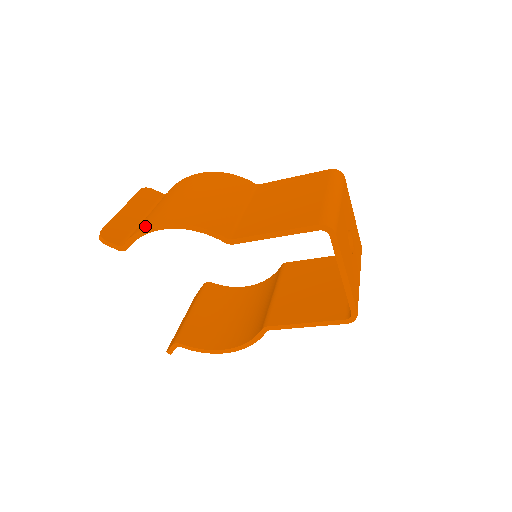
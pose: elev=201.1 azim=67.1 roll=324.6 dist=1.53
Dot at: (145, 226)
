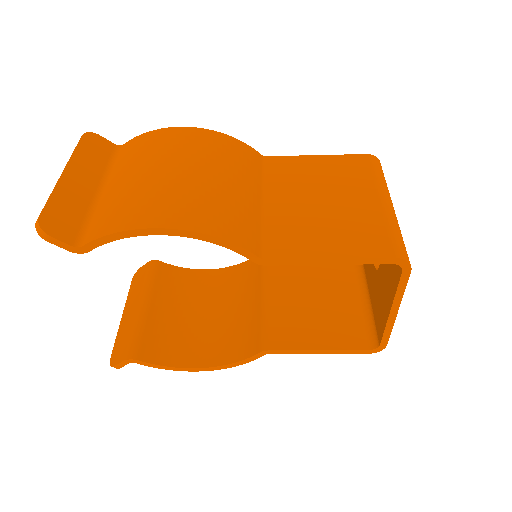
Dot at: (126, 224)
